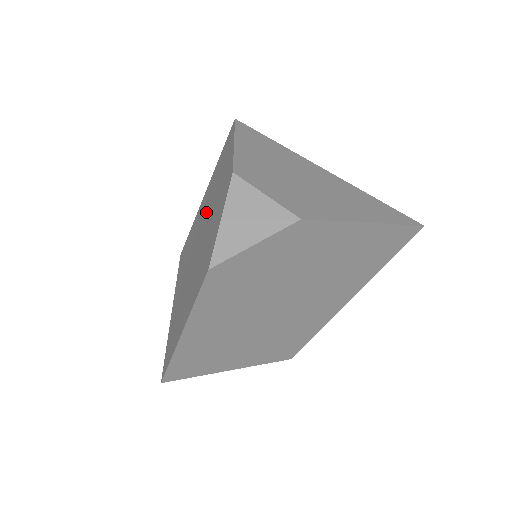
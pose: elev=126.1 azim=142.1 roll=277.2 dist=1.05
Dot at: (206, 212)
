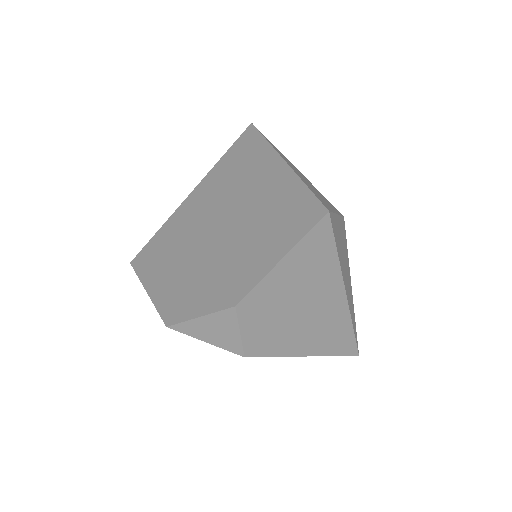
Dot at: (245, 219)
